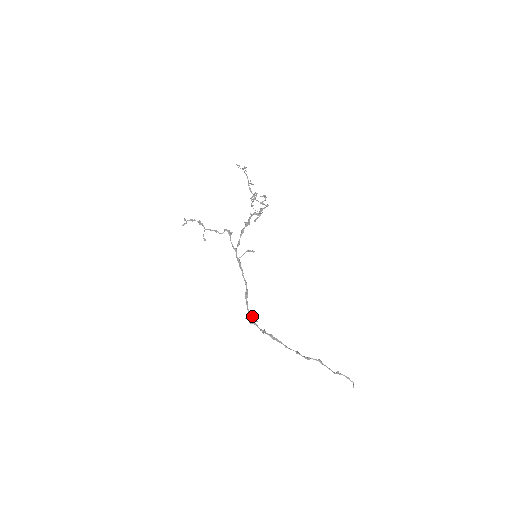
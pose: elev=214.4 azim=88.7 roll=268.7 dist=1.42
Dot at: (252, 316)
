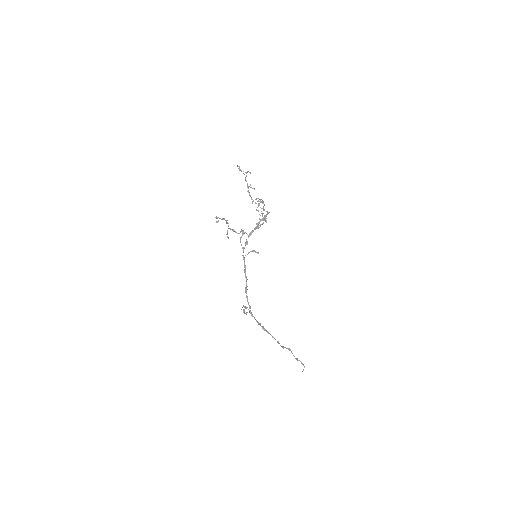
Dot at: occluded
